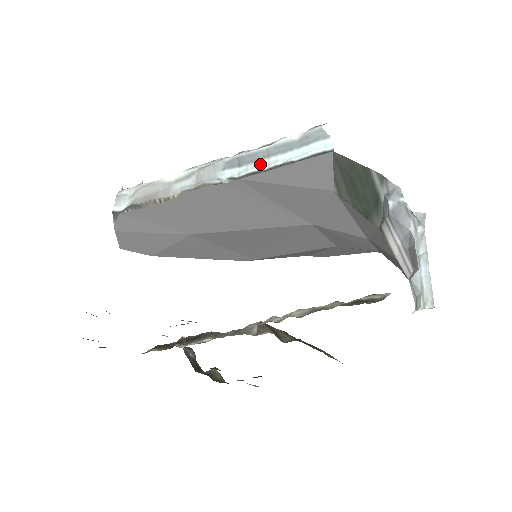
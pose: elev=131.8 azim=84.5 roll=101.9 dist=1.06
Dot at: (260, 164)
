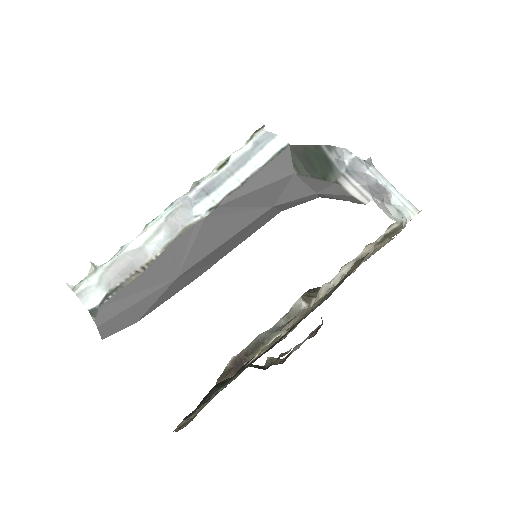
Dot at: (228, 184)
